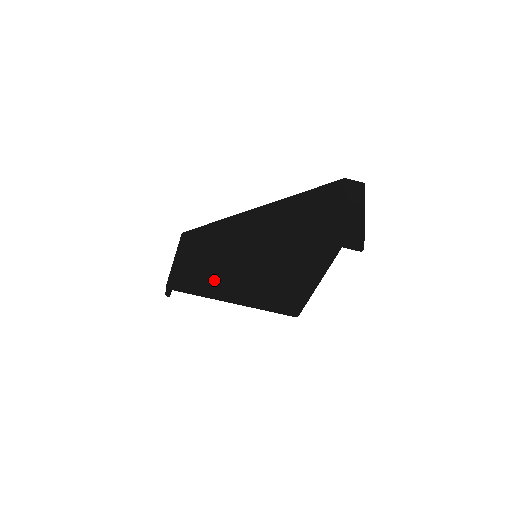
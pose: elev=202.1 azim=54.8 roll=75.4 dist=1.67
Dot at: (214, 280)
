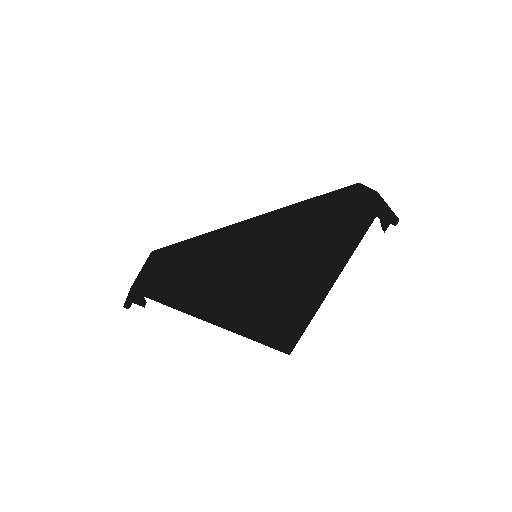
Dot at: (204, 274)
